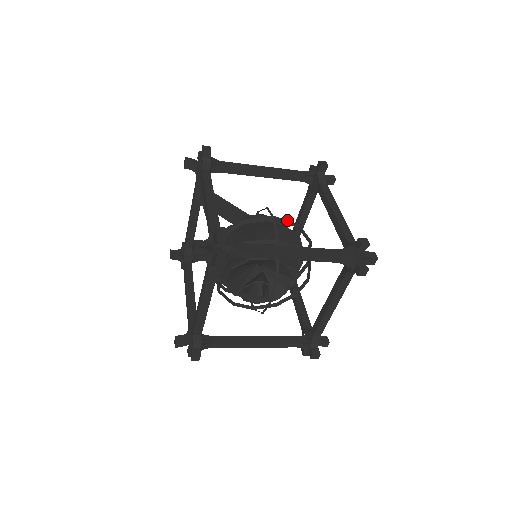
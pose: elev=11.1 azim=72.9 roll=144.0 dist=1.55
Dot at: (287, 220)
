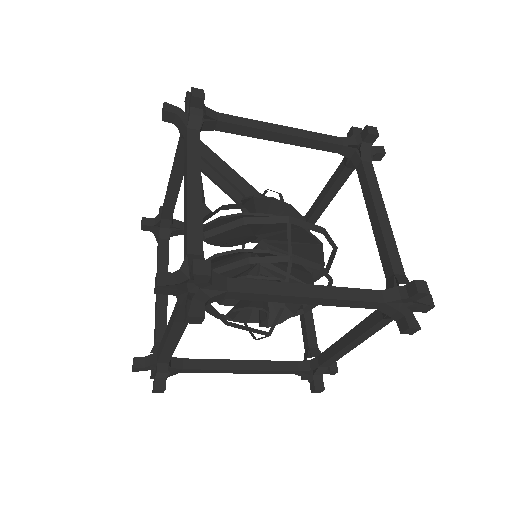
Dot at: (307, 222)
